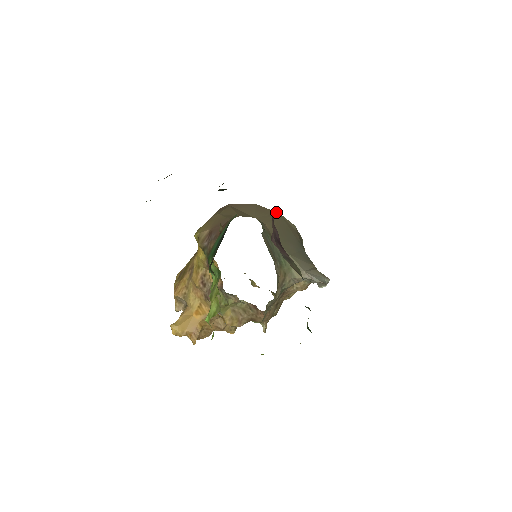
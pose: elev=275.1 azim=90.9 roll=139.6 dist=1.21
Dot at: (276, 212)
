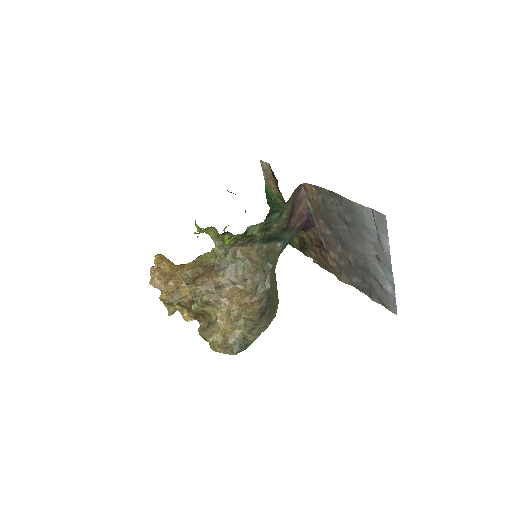
Dot at: (278, 300)
